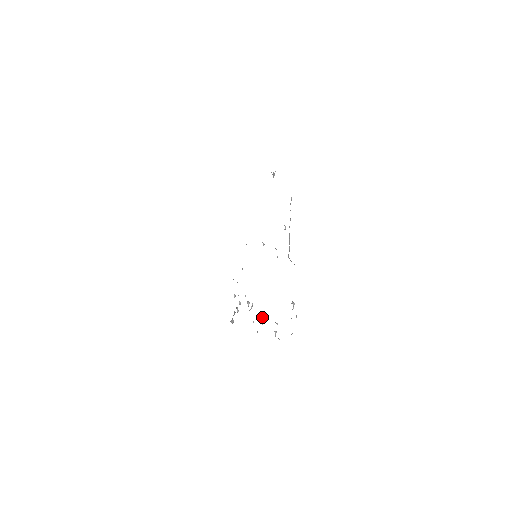
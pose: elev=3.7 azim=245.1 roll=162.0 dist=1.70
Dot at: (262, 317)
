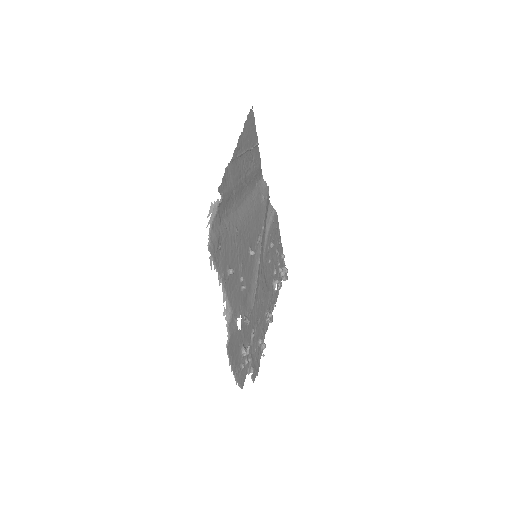
Dot at: (269, 314)
